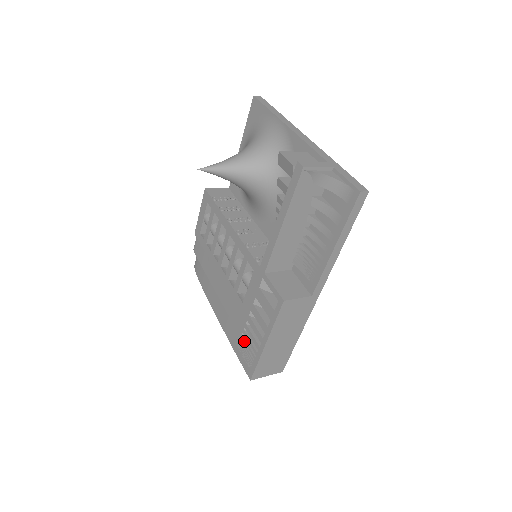
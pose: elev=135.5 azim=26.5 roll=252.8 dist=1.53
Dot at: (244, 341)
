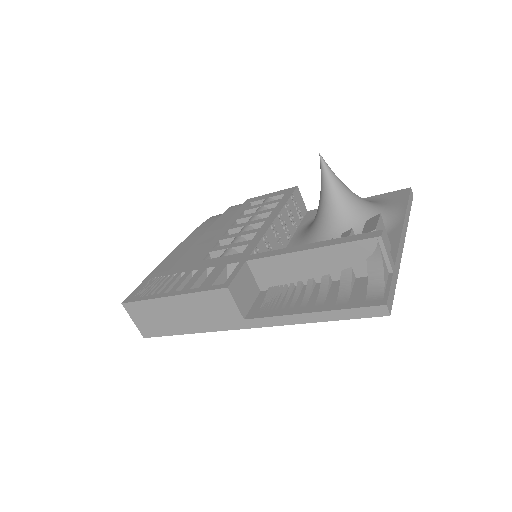
Dot at: (162, 279)
